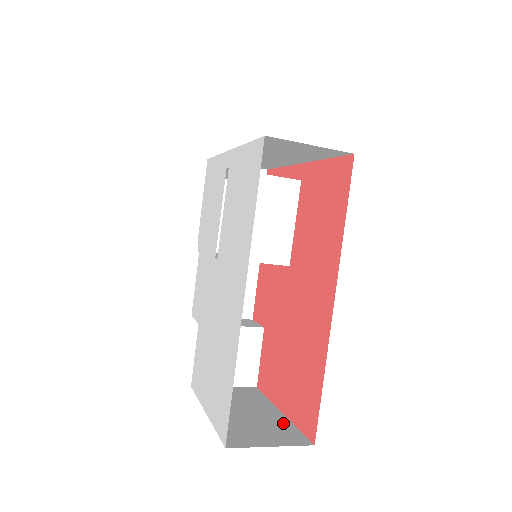
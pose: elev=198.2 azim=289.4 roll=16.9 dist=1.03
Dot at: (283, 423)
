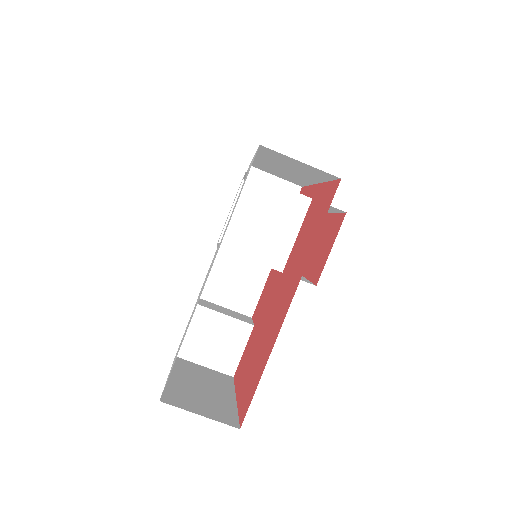
Dot at: (229, 406)
